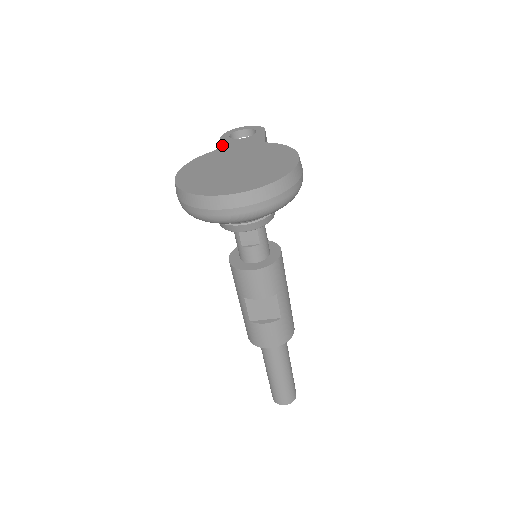
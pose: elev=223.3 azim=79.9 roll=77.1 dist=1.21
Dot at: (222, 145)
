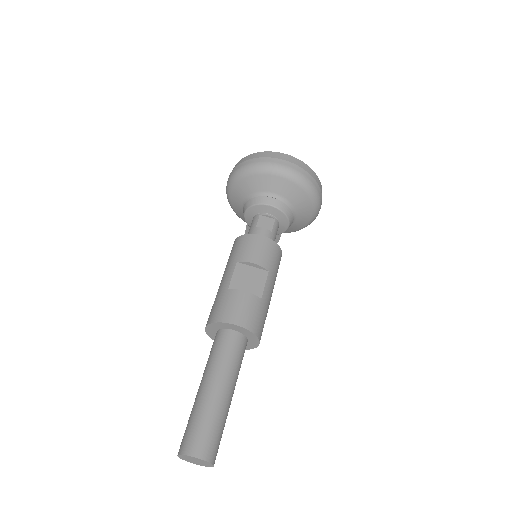
Dot at: occluded
